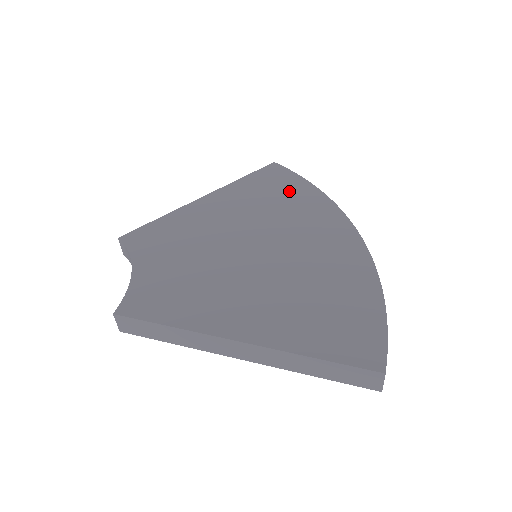
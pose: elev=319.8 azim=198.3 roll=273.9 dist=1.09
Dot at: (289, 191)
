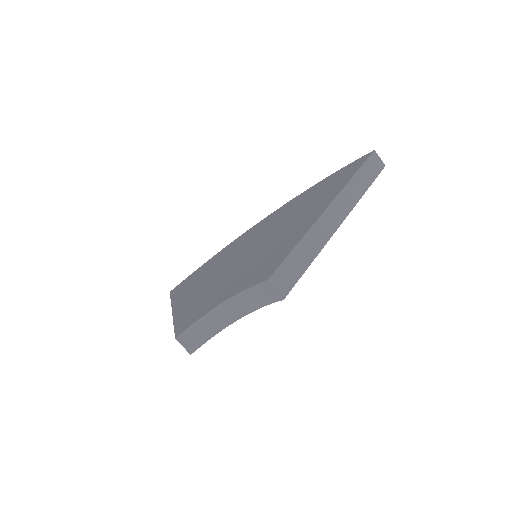
Dot at: (208, 265)
